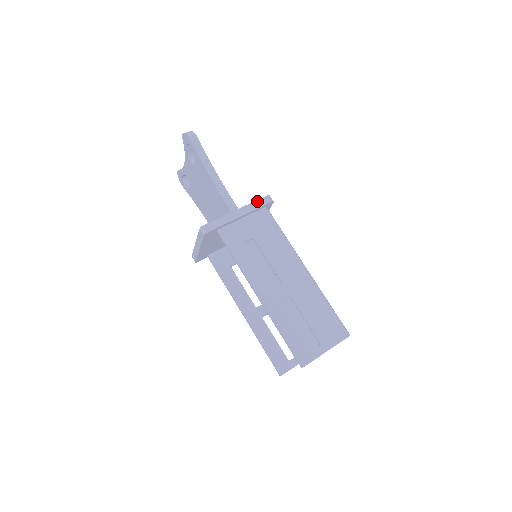
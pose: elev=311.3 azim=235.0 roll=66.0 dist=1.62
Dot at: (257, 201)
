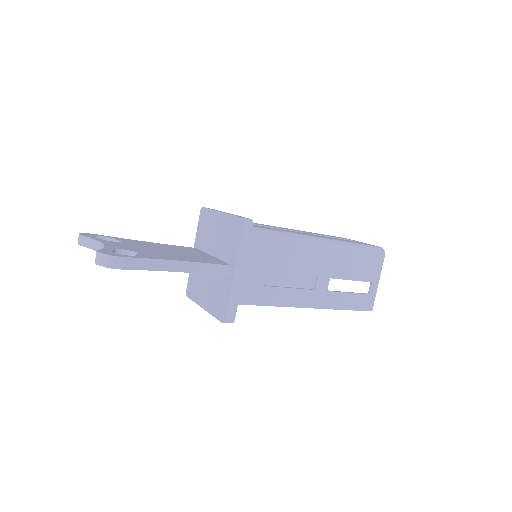
Dot at: (241, 241)
